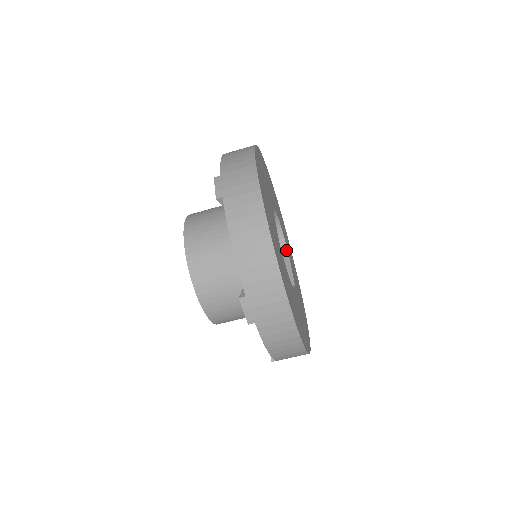
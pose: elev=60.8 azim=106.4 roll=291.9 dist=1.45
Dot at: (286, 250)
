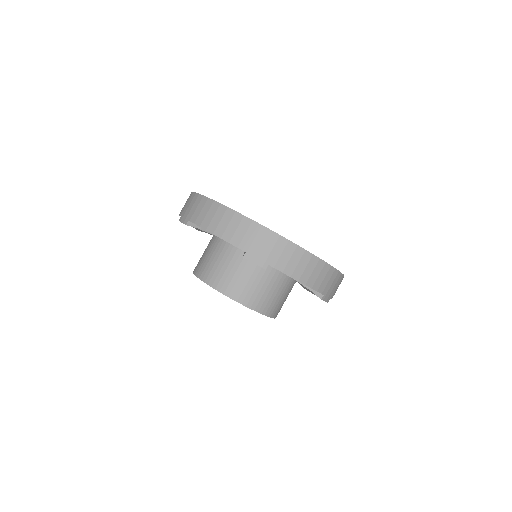
Dot at: occluded
